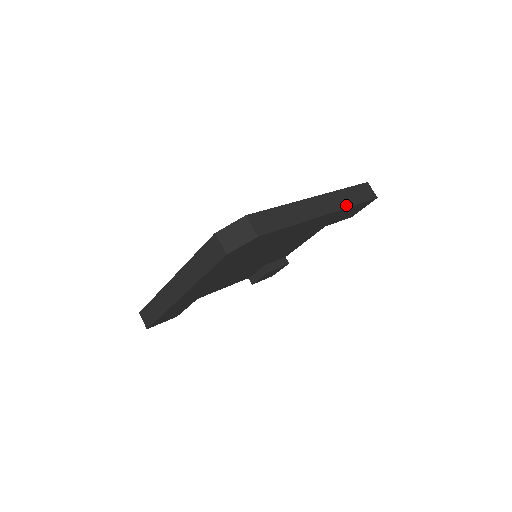
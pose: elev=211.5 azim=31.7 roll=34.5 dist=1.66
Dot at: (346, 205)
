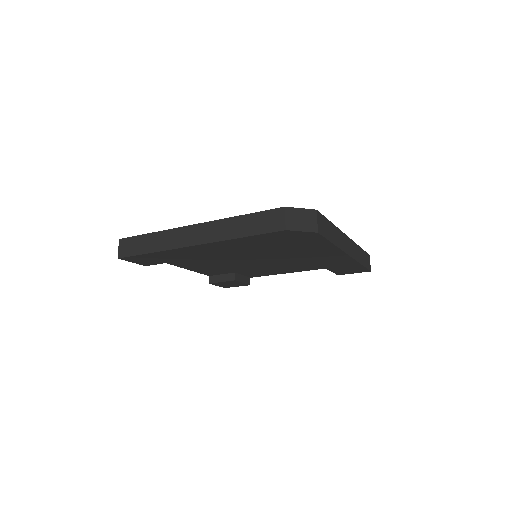
Dot at: (358, 259)
